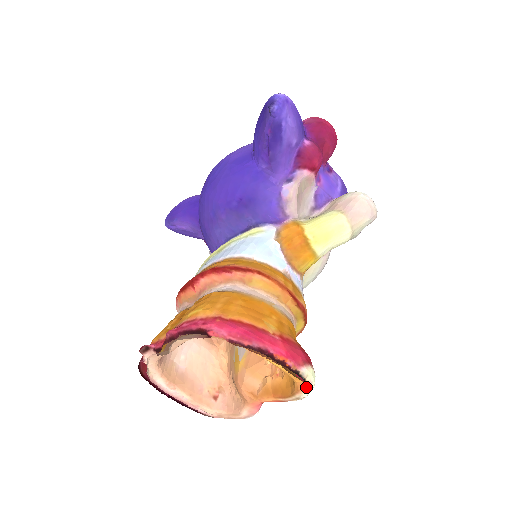
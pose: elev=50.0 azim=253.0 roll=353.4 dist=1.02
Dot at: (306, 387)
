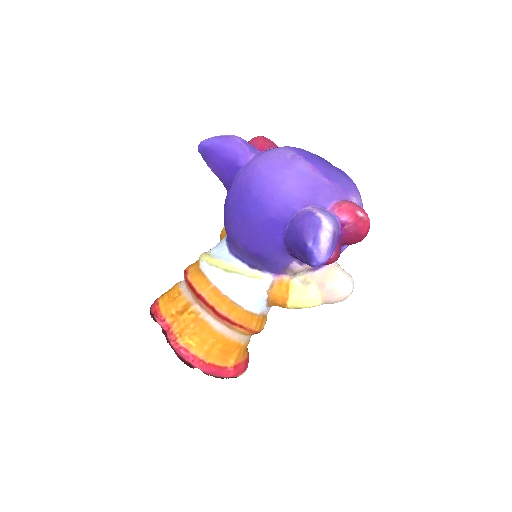
Dot at: occluded
